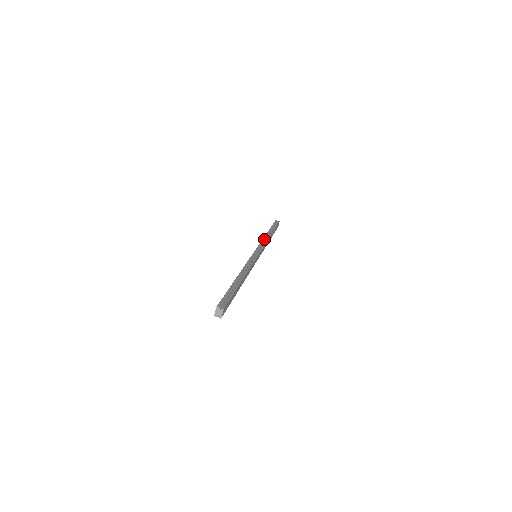
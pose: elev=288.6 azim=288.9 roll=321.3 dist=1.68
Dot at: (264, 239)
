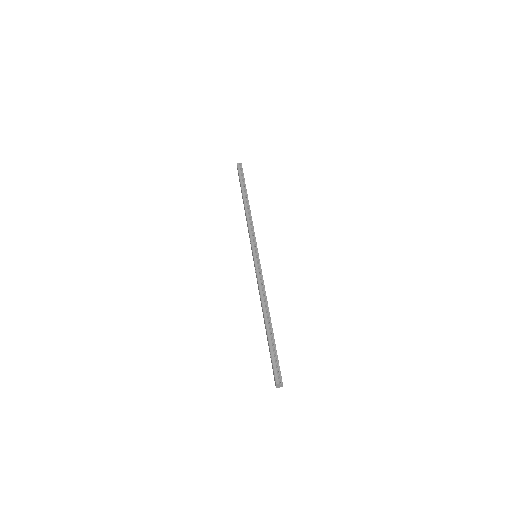
Dot at: (248, 219)
